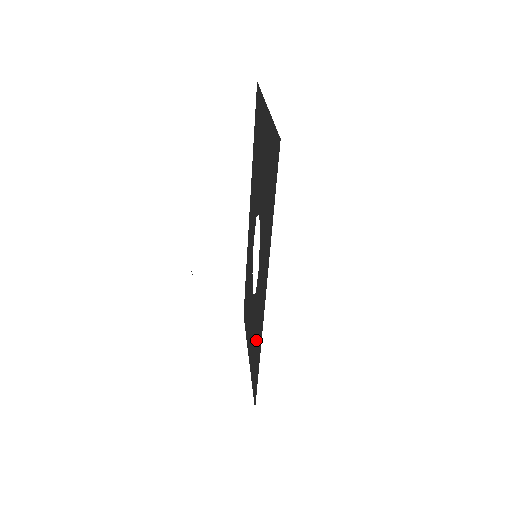
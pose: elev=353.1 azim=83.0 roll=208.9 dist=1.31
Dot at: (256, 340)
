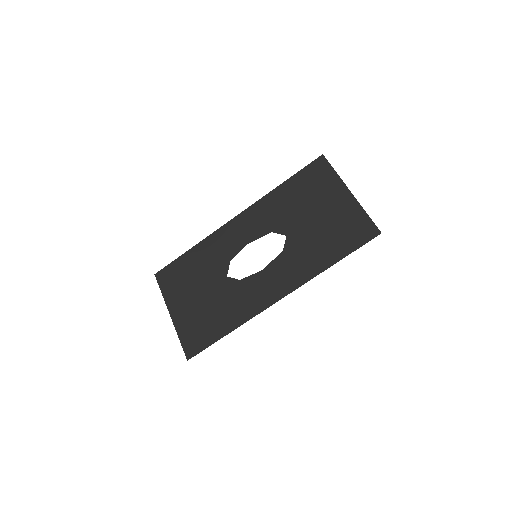
Dot at: (225, 312)
